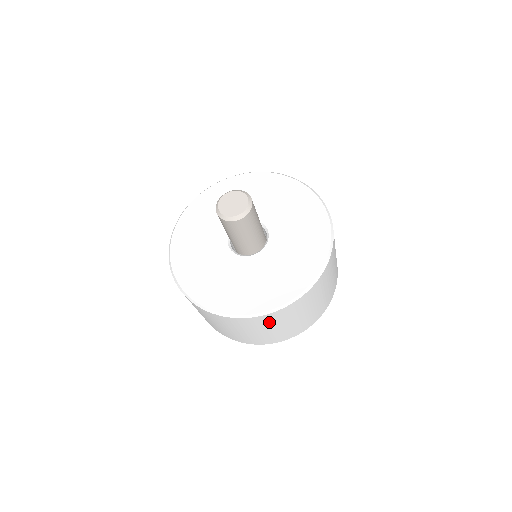
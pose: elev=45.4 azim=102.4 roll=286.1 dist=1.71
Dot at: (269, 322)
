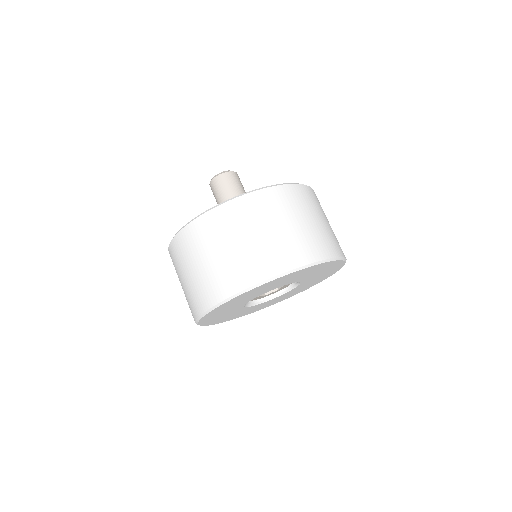
Dot at: (259, 211)
